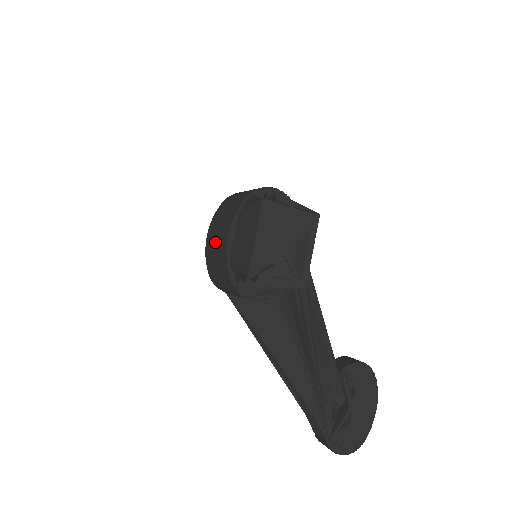
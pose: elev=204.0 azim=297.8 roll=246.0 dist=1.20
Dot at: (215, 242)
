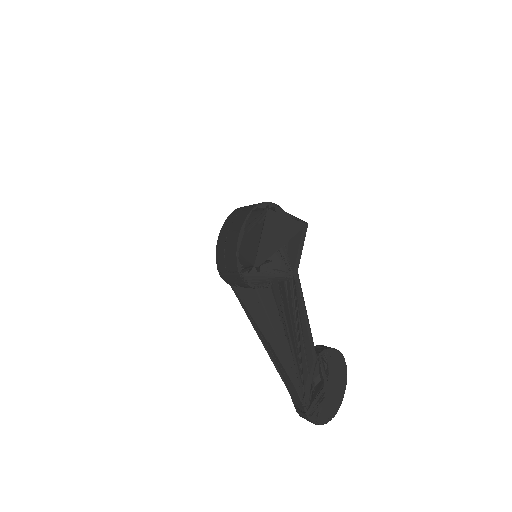
Dot at: (226, 243)
